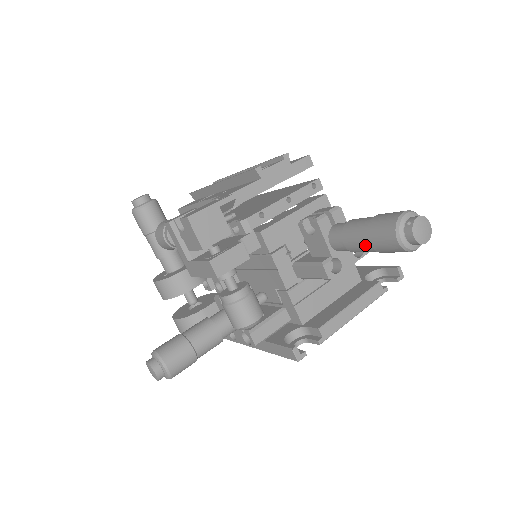
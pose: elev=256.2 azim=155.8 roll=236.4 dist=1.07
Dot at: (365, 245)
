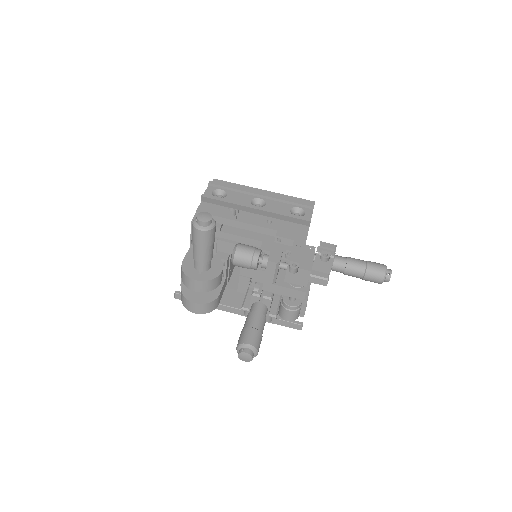
Dot at: (359, 276)
